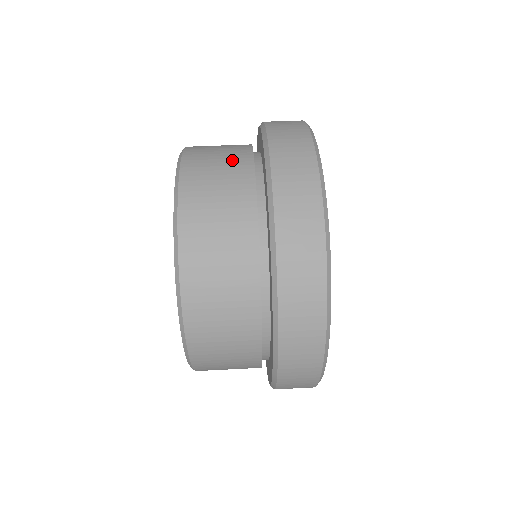
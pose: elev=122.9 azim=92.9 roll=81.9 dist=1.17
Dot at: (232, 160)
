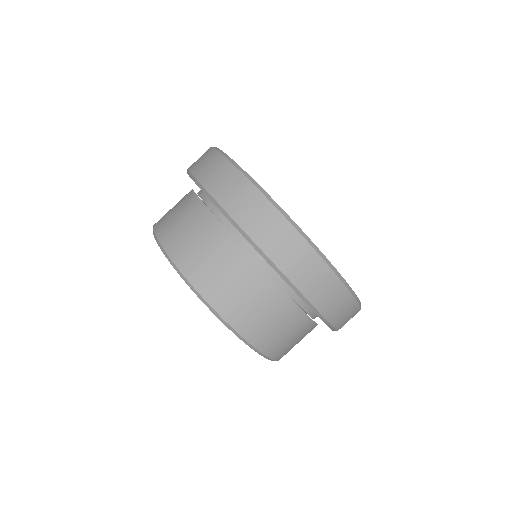
Dot at: (187, 211)
